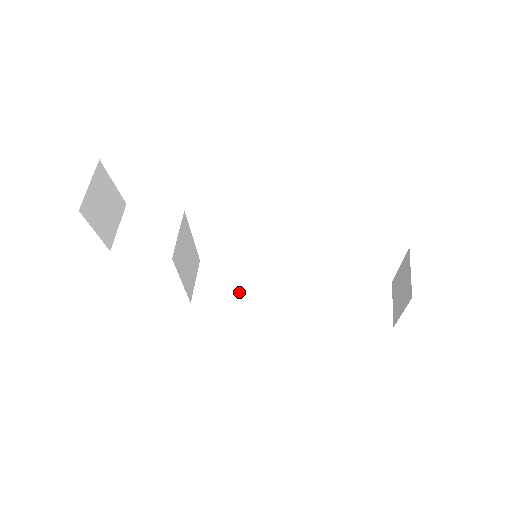
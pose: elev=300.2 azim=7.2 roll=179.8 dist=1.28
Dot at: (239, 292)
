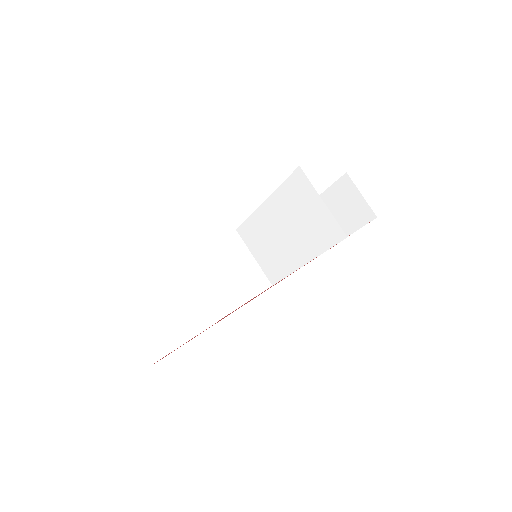
Dot at: (210, 300)
